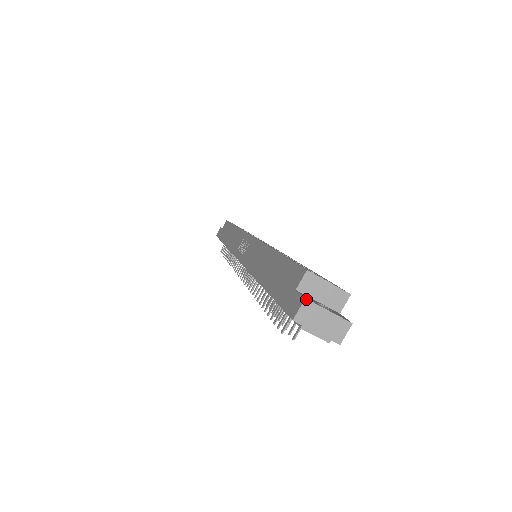
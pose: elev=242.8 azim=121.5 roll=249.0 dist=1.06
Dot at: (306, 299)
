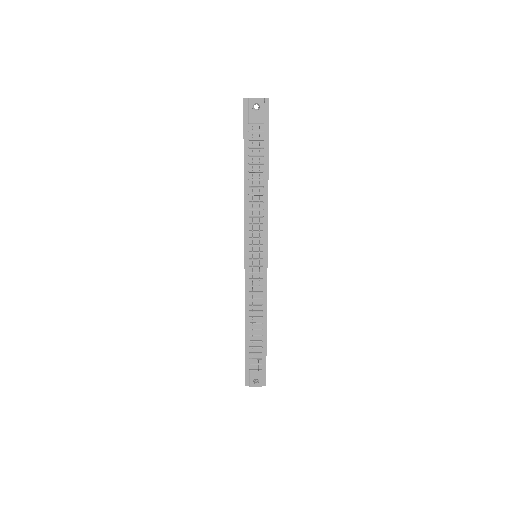
Dot at: occluded
